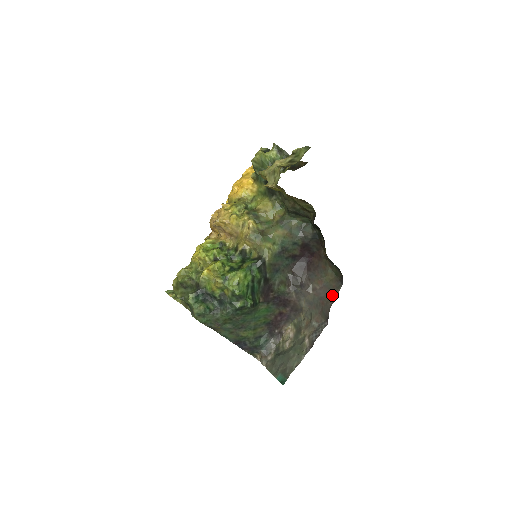
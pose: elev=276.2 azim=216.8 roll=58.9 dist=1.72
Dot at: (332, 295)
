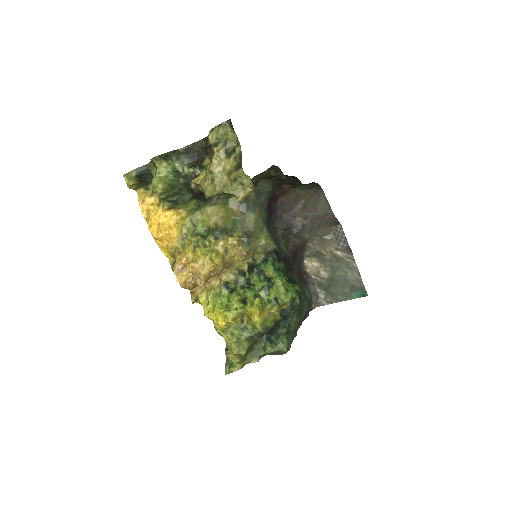
Dot at: (324, 205)
